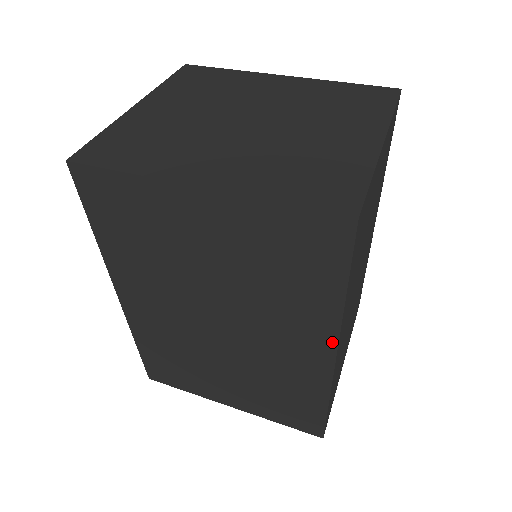
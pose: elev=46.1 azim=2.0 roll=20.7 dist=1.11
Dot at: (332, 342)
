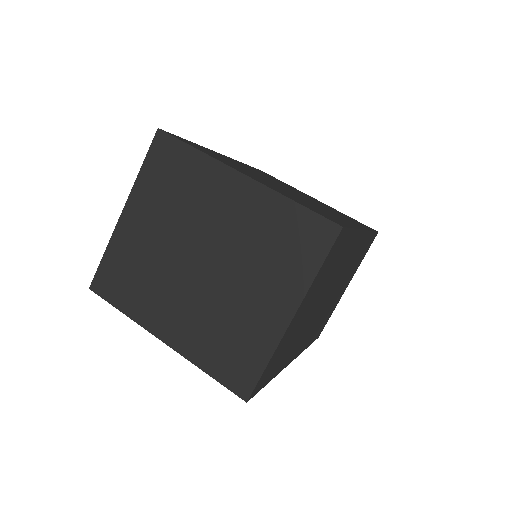
Dot at: occluded
